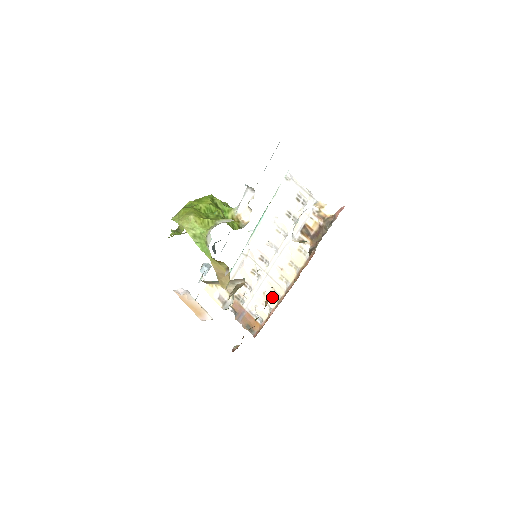
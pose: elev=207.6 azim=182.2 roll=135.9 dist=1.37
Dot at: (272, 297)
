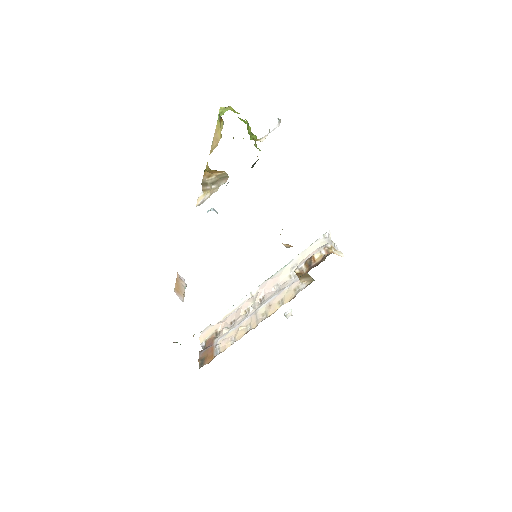
Dot at: (243, 331)
